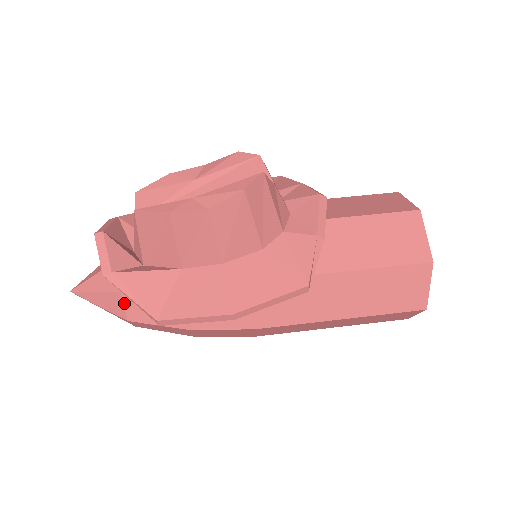
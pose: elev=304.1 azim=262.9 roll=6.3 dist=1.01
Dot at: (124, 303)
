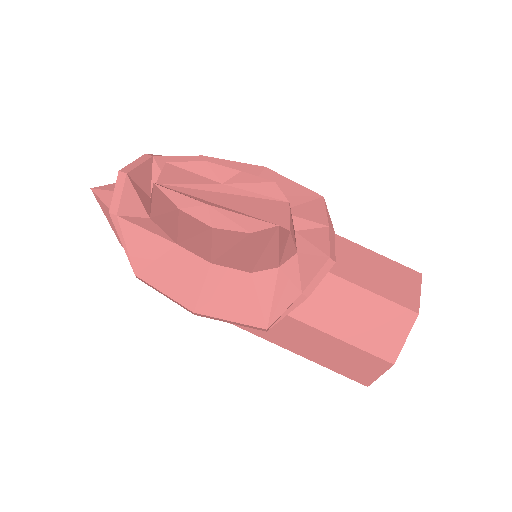
Dot at: occluded
